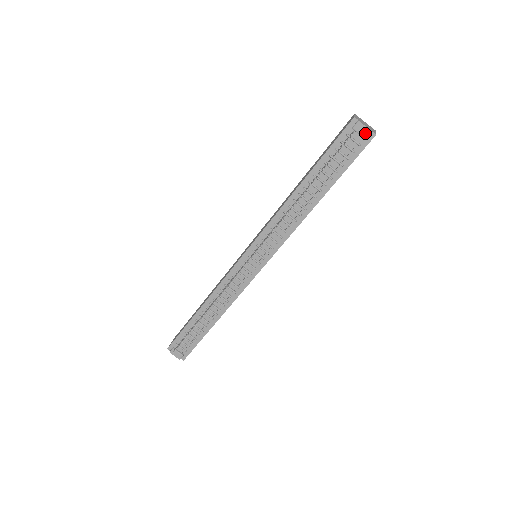
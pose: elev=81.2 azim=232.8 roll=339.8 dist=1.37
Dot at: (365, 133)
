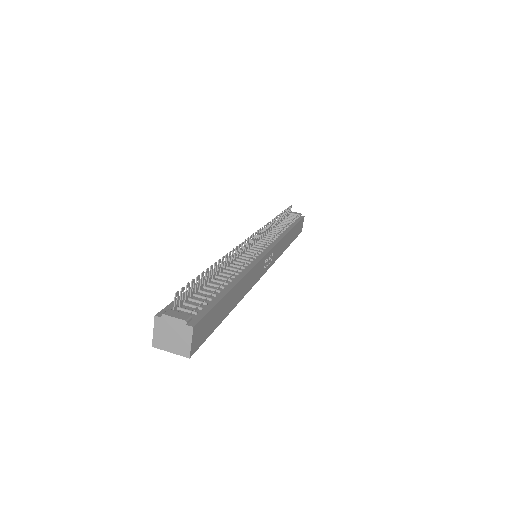
Dot at: (298, 214)
